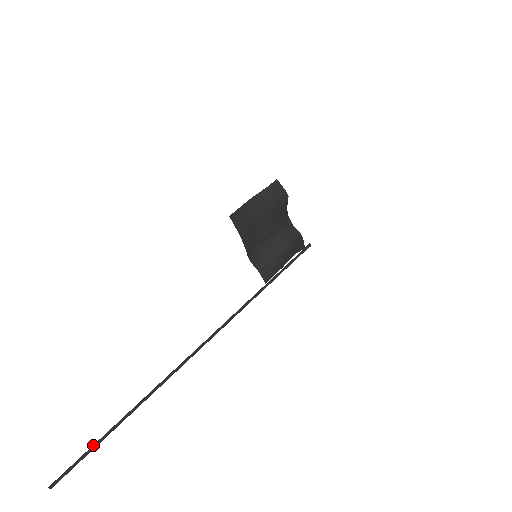
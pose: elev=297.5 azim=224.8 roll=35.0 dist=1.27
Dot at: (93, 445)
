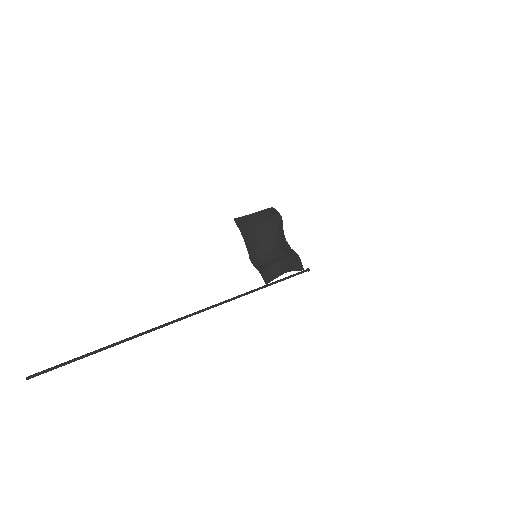
Dot at: (80, 356)
